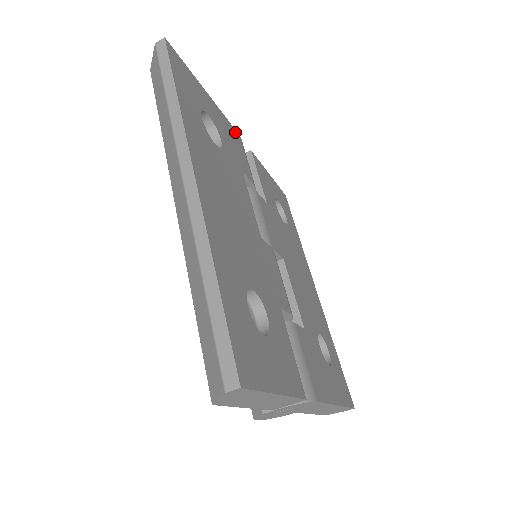
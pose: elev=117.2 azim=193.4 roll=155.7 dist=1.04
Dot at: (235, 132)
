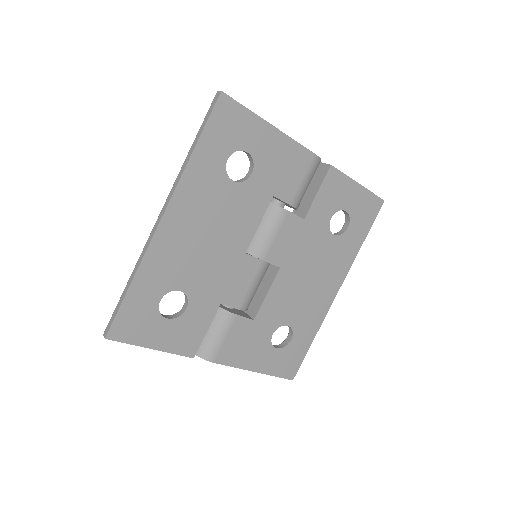
Dot at: (305, 153)
